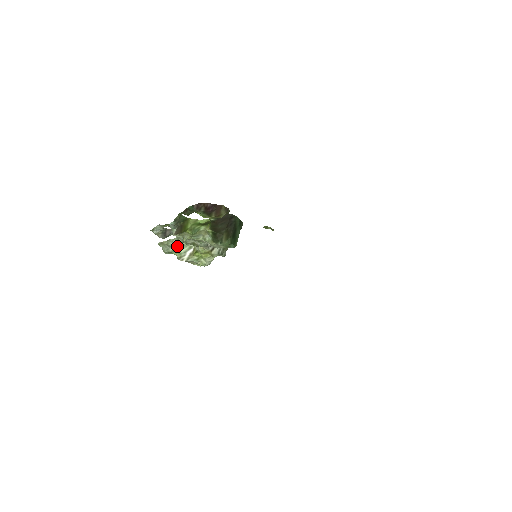
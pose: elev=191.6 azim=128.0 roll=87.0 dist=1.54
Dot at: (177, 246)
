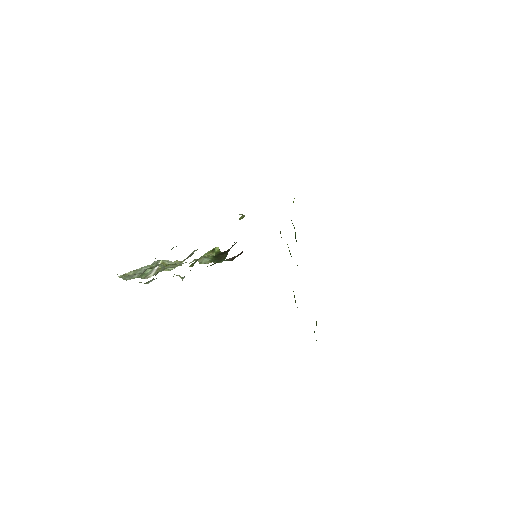
Dot at: (144, 270)
